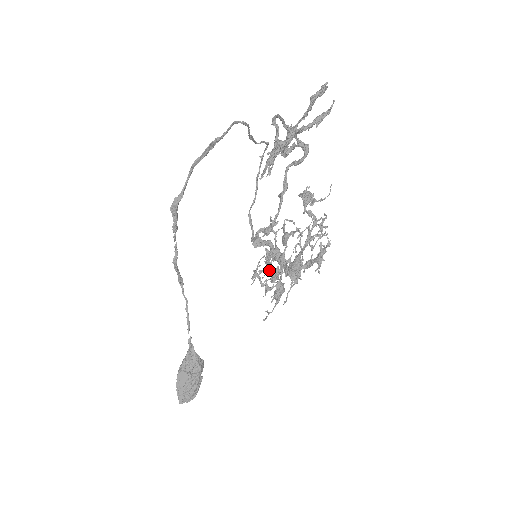
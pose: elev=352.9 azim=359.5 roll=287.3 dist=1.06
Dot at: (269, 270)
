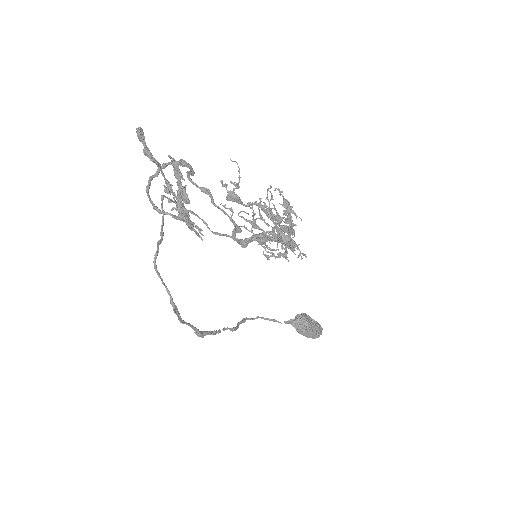
Dot at: (274, 256)
